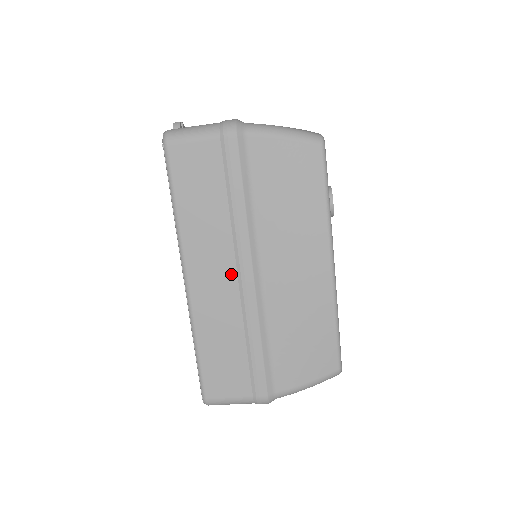
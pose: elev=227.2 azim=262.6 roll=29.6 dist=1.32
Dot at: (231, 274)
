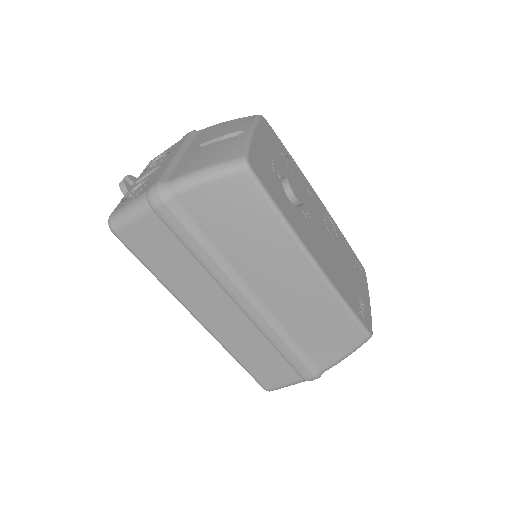
Dot at: (230, 306)
